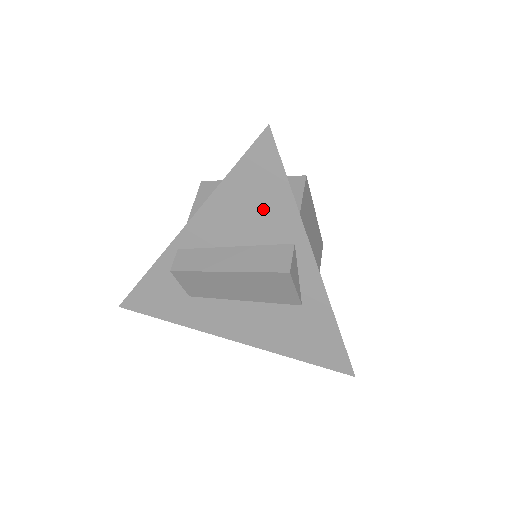
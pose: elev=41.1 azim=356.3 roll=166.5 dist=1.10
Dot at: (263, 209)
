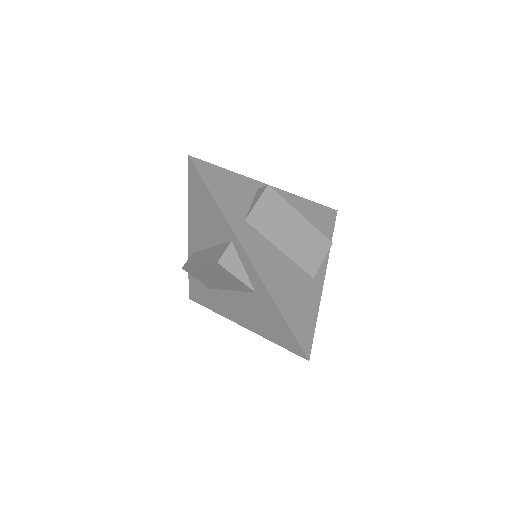
Dot at: (210, 216)
